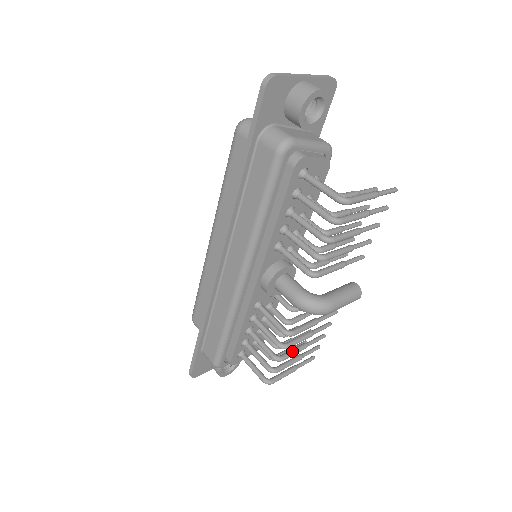
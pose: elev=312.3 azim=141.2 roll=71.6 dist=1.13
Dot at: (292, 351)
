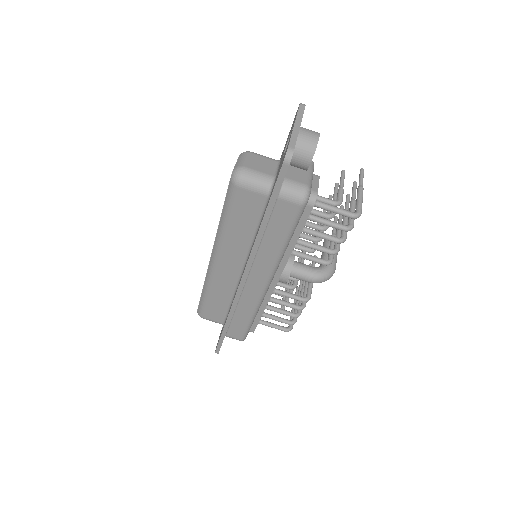
Dot at: occluded
